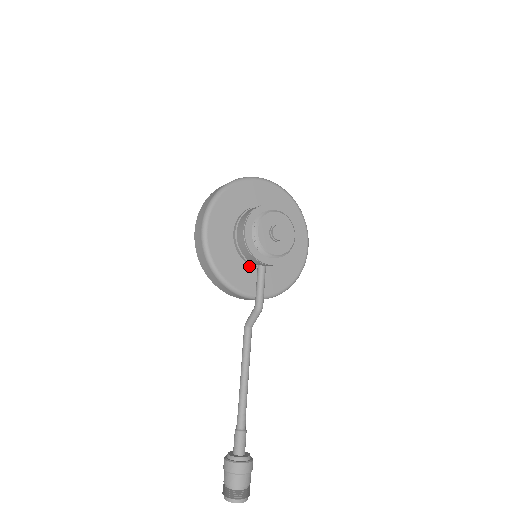
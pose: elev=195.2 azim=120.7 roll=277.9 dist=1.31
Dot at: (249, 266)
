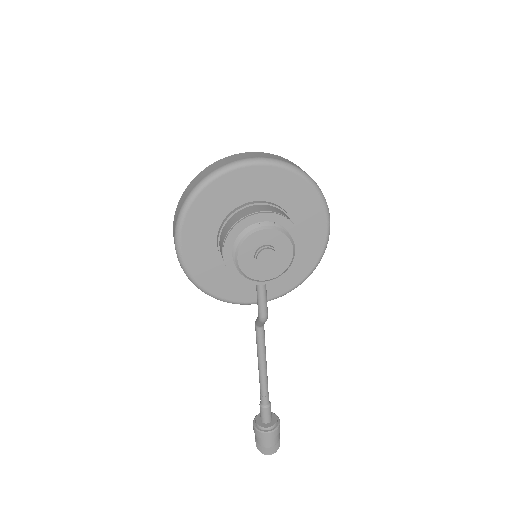
Dot at: occluded
